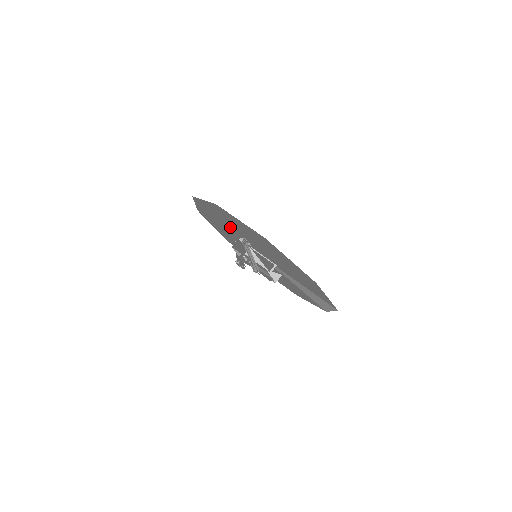
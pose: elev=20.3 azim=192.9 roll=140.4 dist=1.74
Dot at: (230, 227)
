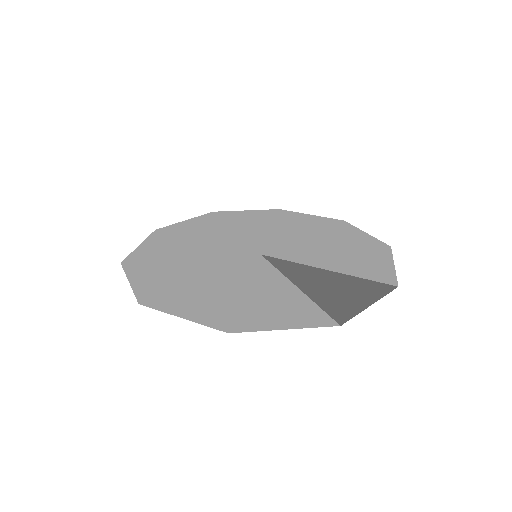
Dot at: (198, 246)
